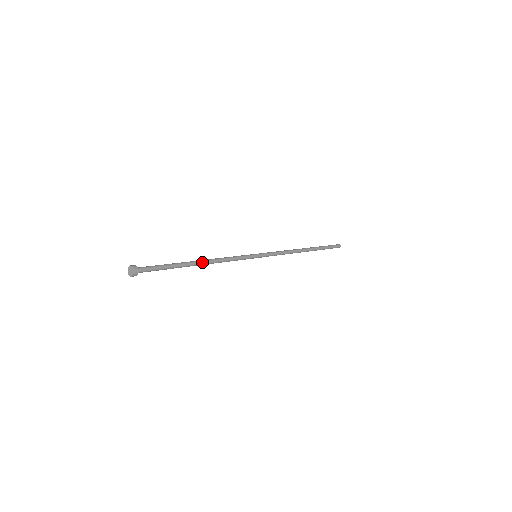
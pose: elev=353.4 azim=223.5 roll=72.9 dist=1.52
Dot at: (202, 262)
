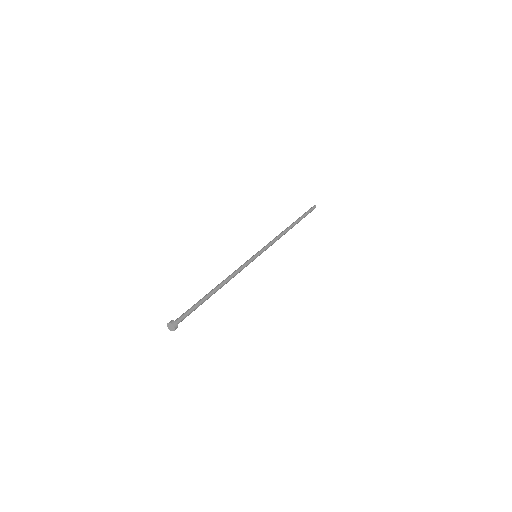
Dot at: occluded
